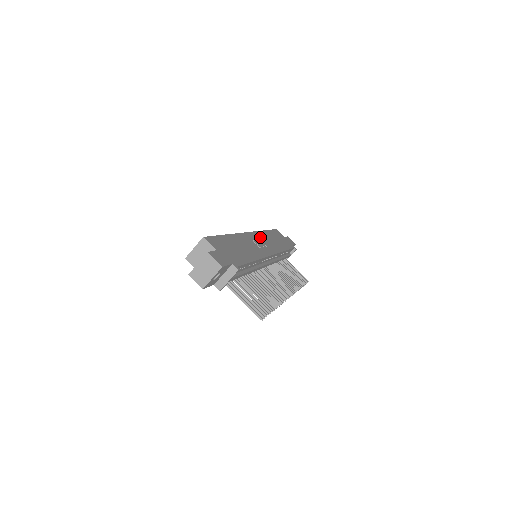
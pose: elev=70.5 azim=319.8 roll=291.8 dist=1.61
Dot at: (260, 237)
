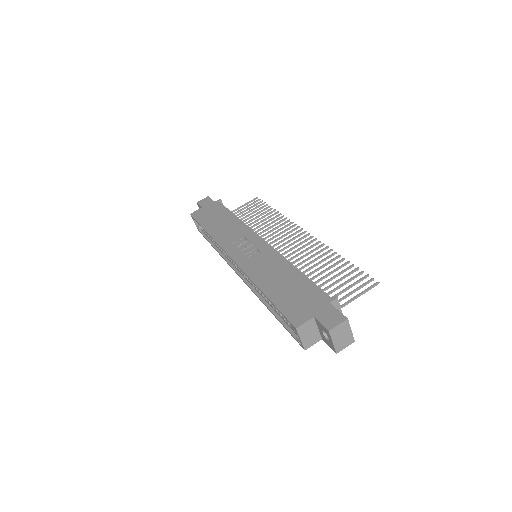
Dot at: (230, 244)
